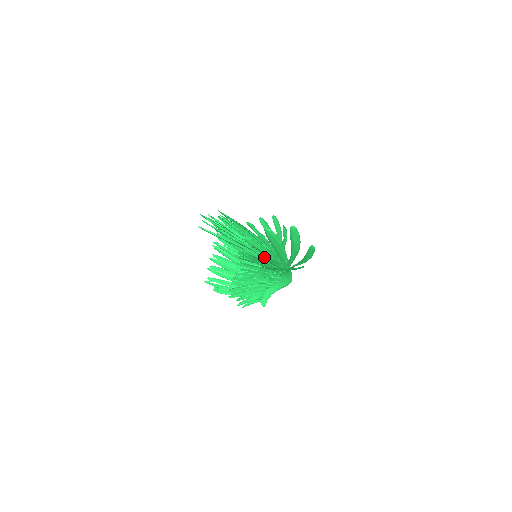
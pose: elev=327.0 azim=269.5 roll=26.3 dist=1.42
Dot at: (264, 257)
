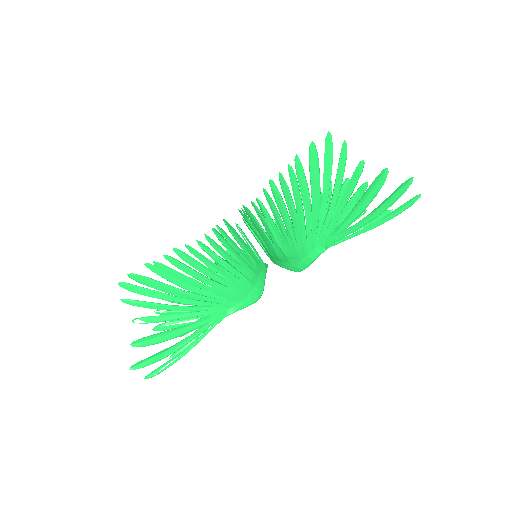
Dot at: (160, 327)
